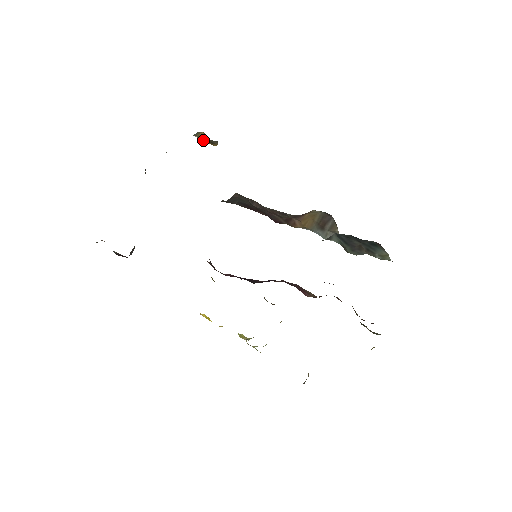
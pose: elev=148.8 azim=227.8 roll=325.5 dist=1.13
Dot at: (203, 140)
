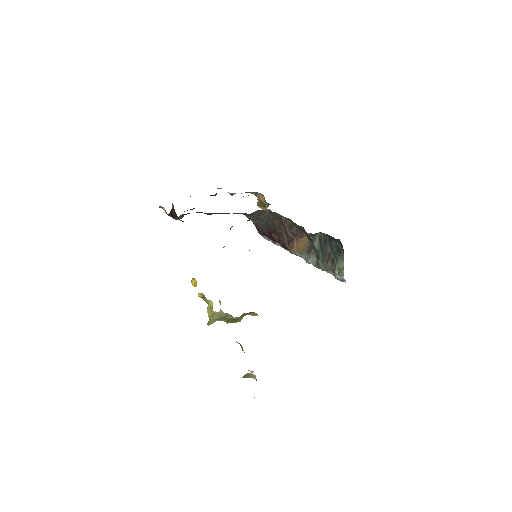
Dot at: (259, 204)
